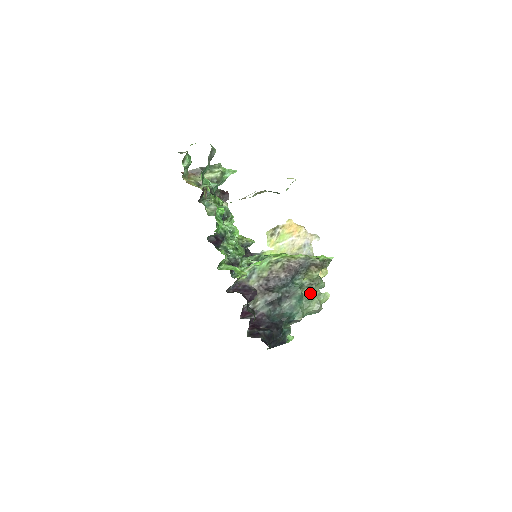
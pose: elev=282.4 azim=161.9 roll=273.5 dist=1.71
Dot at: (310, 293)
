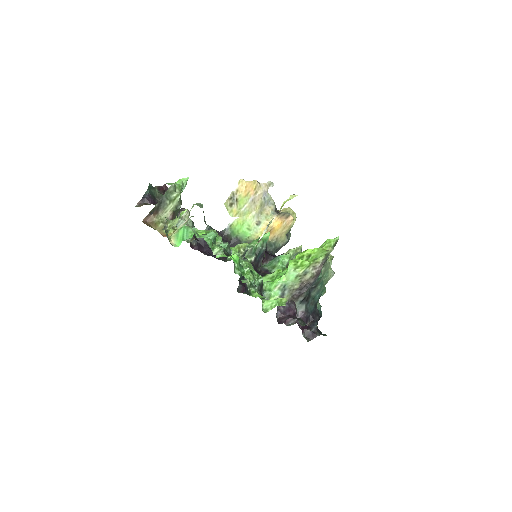
Dot at: (325, 270)
